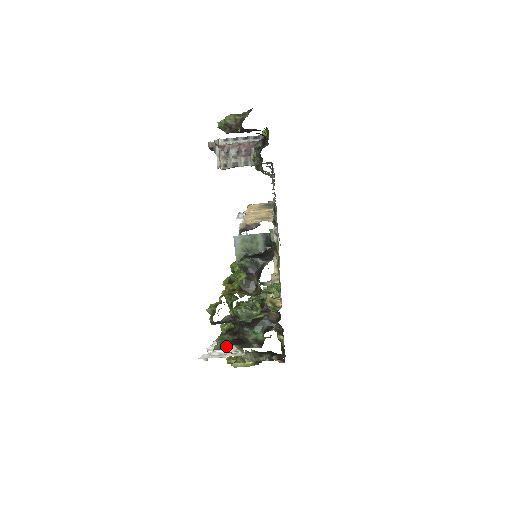
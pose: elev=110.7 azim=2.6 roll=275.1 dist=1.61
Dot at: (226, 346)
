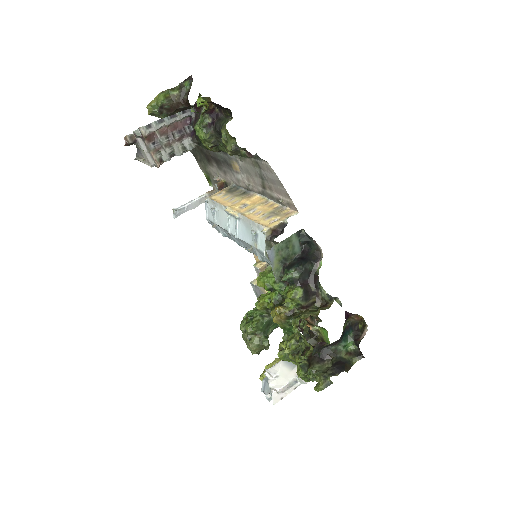
Dot at: occluded
